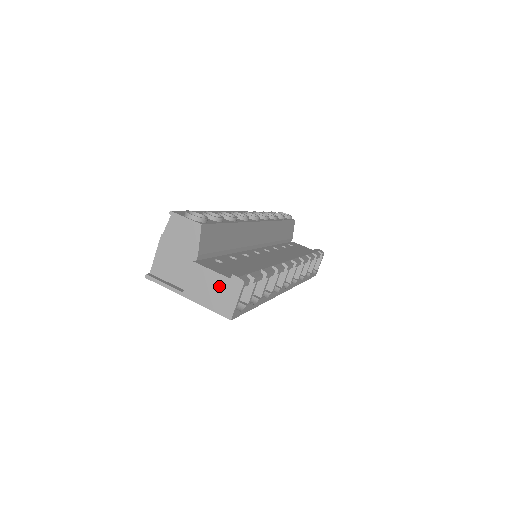
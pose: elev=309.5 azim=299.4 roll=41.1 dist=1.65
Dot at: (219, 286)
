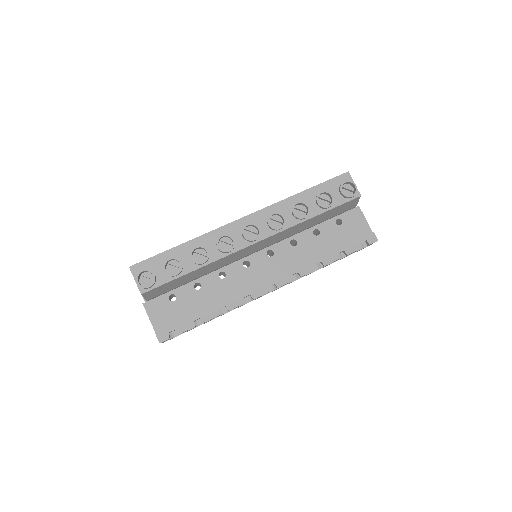
Dot at: occluded
